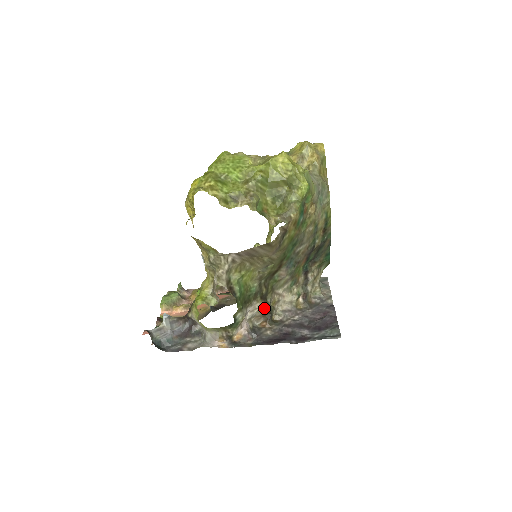
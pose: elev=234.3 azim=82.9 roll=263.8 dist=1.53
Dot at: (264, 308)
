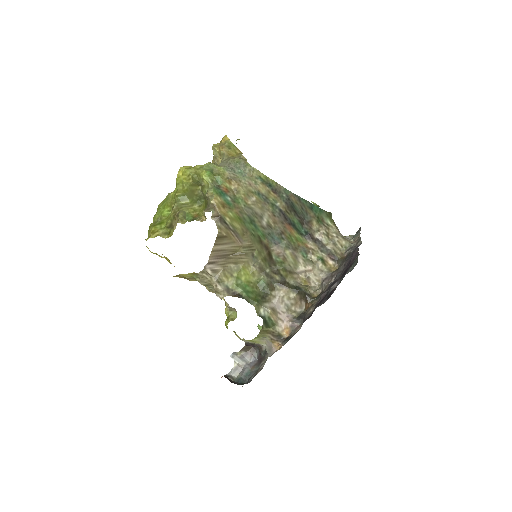
Dot at: (291, 292)
